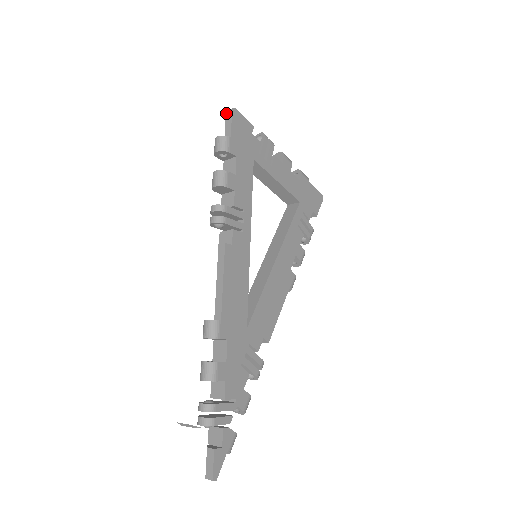
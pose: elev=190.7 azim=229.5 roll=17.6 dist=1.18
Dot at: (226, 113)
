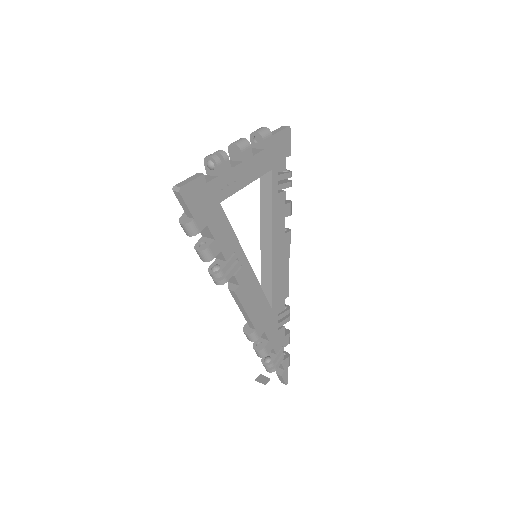
Dot at: (174, 193)
